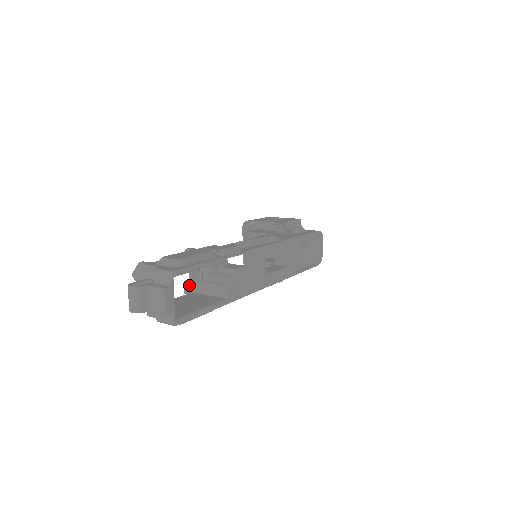
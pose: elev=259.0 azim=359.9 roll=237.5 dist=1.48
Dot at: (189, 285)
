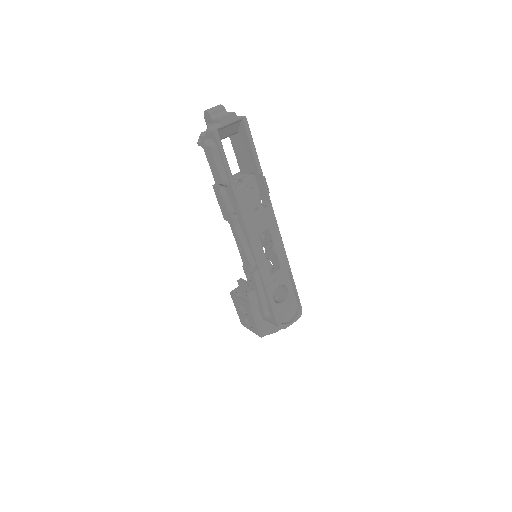
Dot at: occluded
